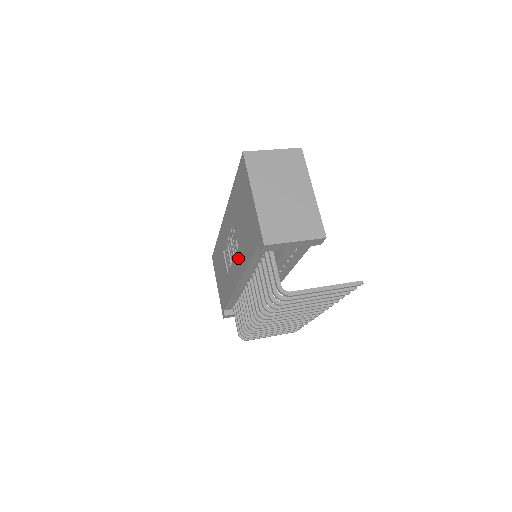
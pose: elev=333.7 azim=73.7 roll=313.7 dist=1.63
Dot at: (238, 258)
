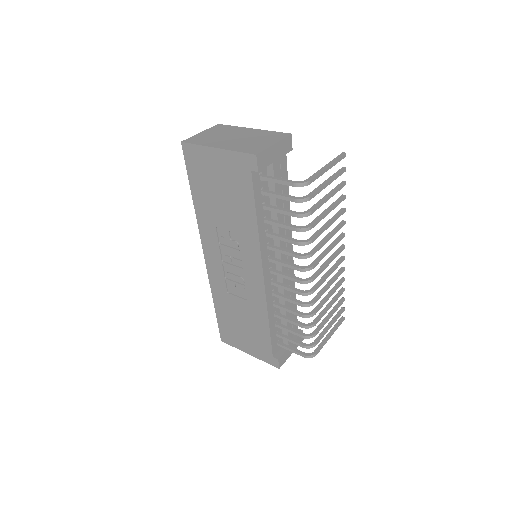
Dot at: (245, 247)
